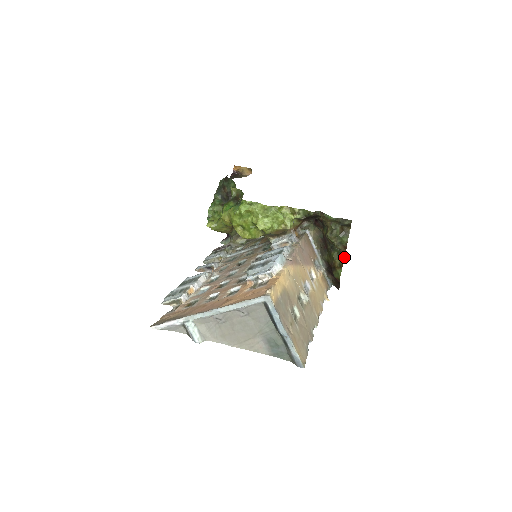
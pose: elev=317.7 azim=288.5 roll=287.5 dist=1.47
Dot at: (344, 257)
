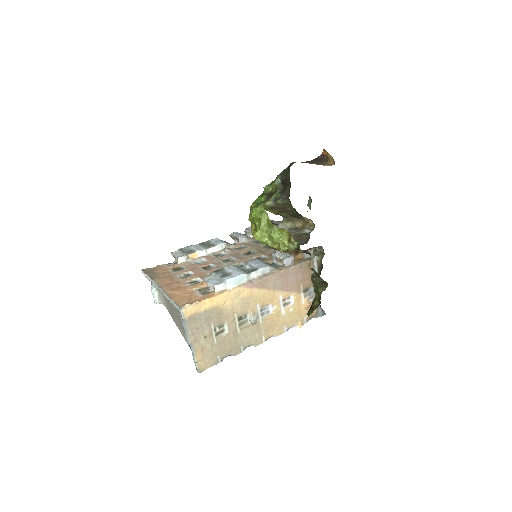
Dot at: (319, 304)
